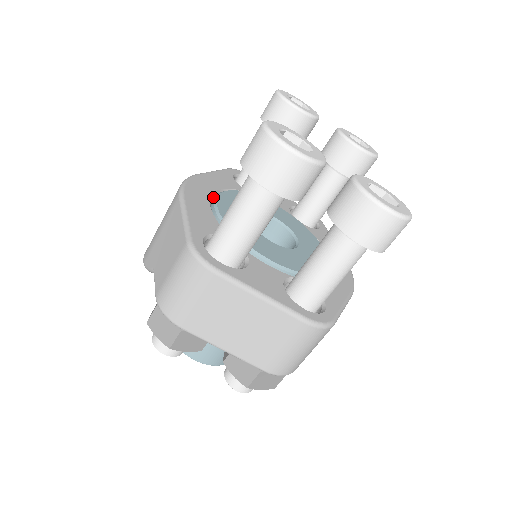
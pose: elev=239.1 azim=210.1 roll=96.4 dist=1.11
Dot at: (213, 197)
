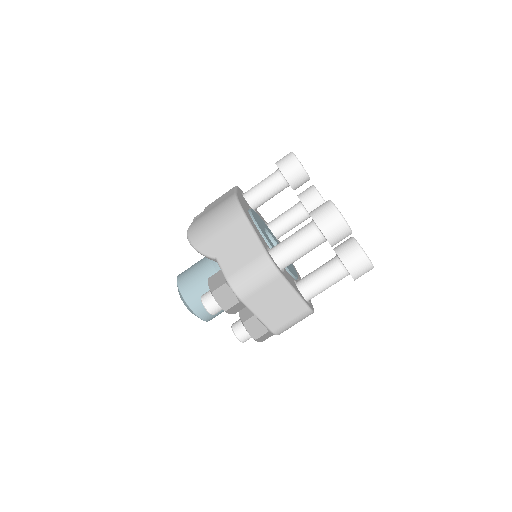
Dot at: occluded
